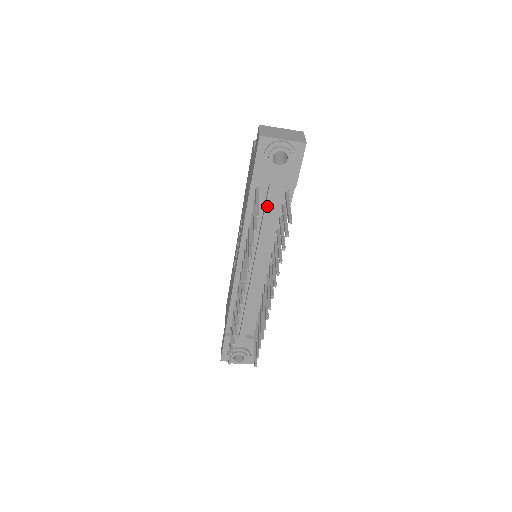
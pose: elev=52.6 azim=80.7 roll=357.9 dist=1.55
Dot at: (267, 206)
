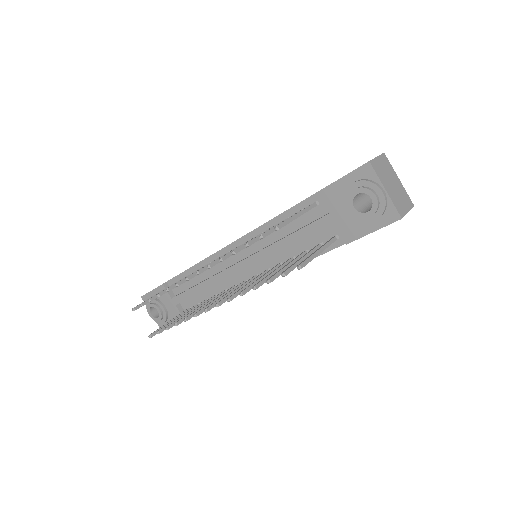
Dot at: (305, 229)
